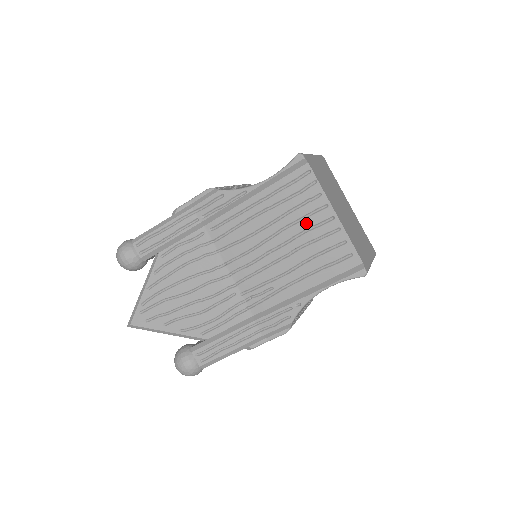
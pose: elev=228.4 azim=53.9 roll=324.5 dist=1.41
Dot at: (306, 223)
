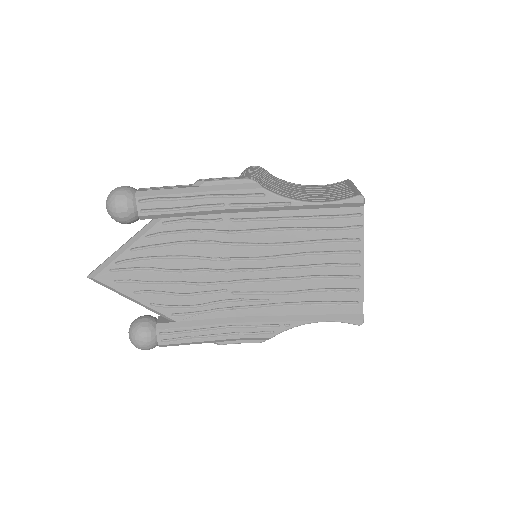
Dot at: (332, 258)
